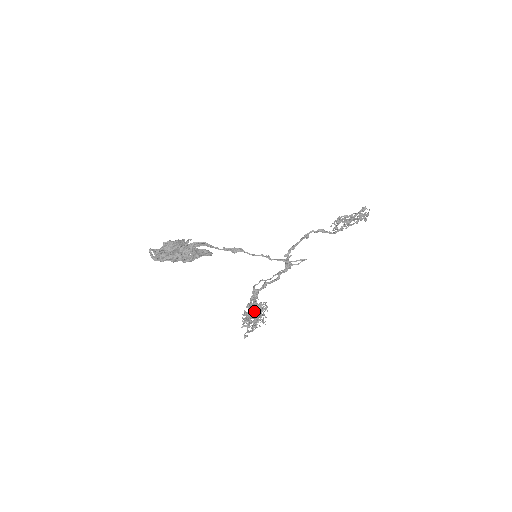
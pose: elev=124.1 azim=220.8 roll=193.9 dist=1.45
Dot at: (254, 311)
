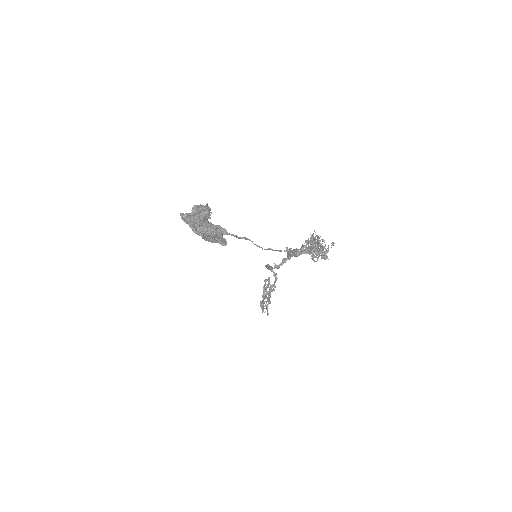
Dot at: (310, 250)
